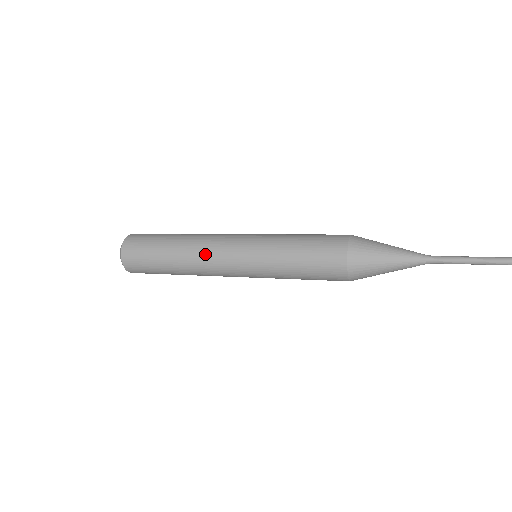
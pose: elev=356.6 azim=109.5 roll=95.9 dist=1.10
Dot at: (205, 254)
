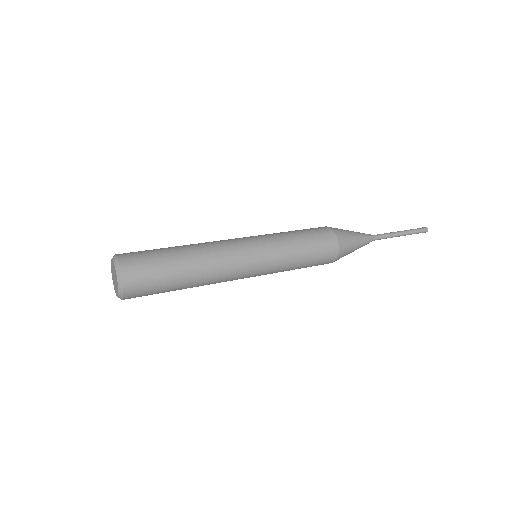
Dot at: (223, 280)
